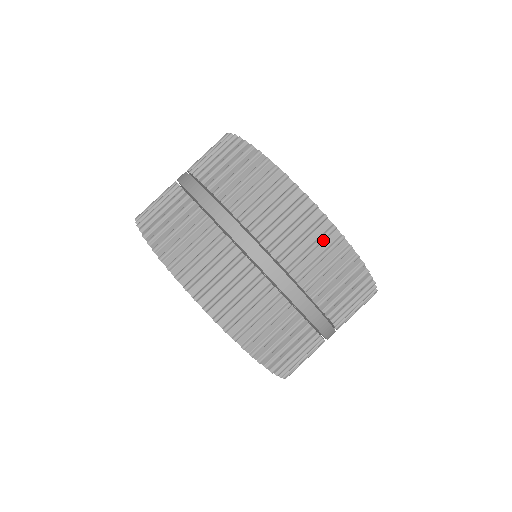
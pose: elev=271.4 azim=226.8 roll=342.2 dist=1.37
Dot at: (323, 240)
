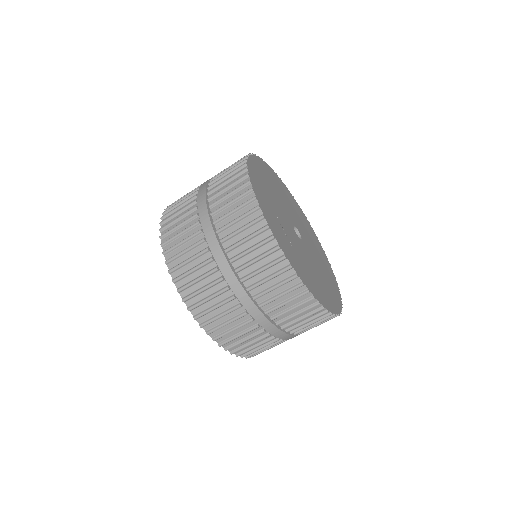
Dot at: occluded
